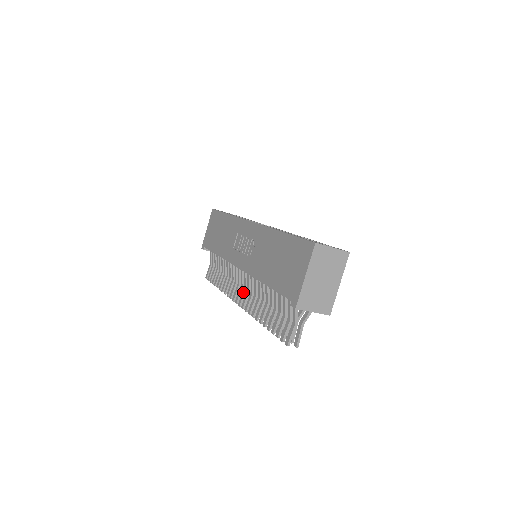
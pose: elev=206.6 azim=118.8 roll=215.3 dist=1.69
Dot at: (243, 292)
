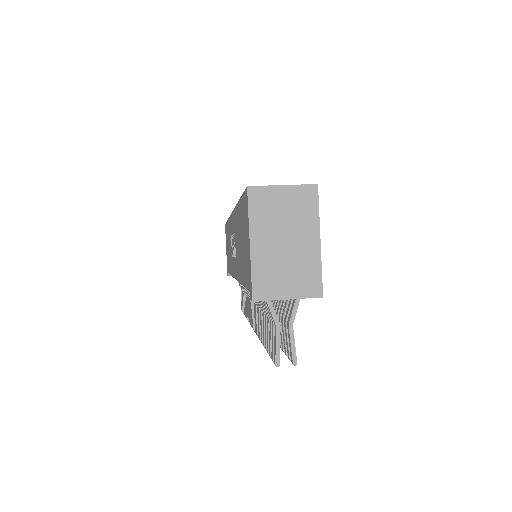
Dot at: occluded
